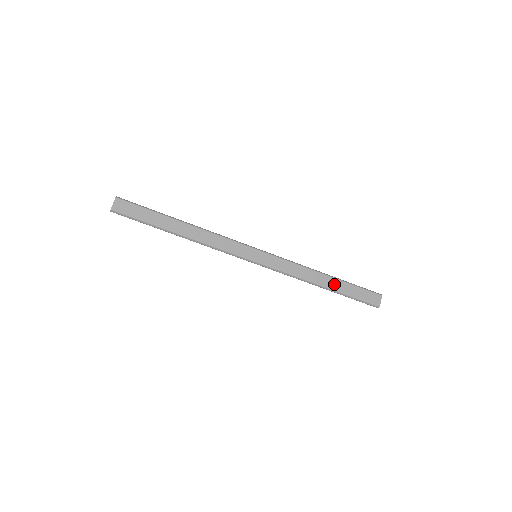
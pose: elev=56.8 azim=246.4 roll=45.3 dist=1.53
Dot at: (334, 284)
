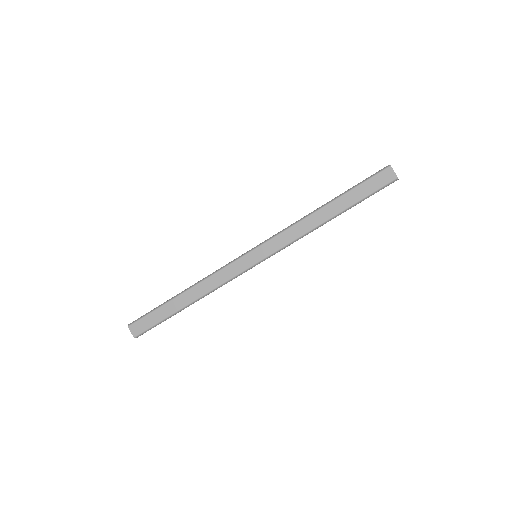
Dot at: (338, 206)
